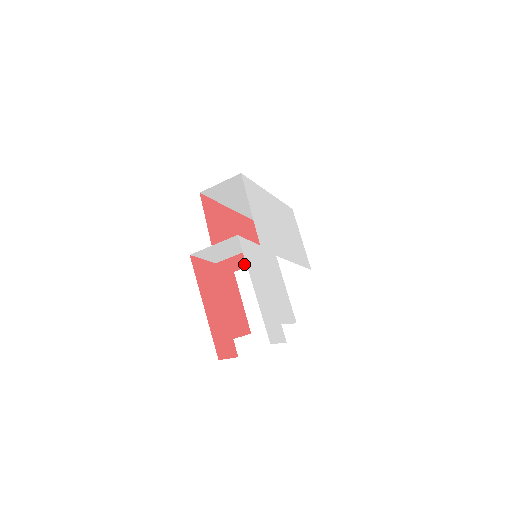
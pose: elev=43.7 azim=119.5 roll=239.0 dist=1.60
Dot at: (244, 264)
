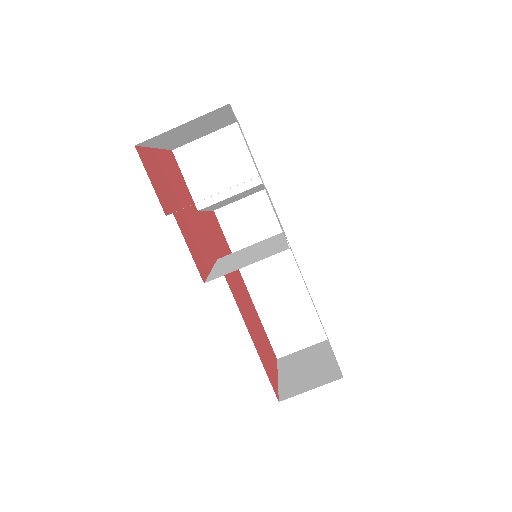
Dot at: (236, 296)
